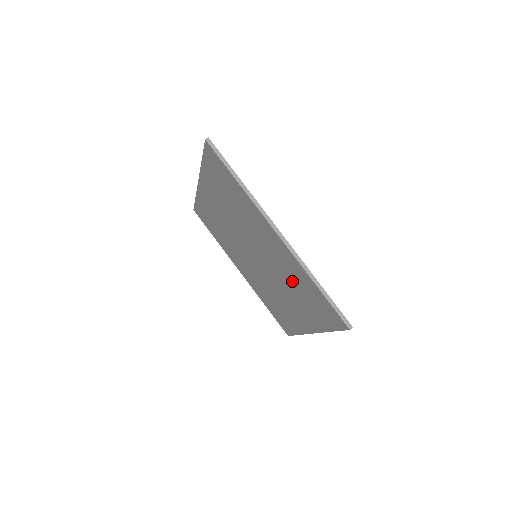
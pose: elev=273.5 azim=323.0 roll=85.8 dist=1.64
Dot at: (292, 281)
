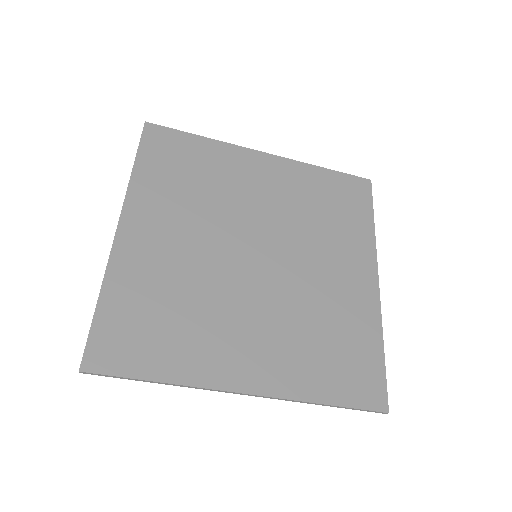
Dot at: (306, 336)
